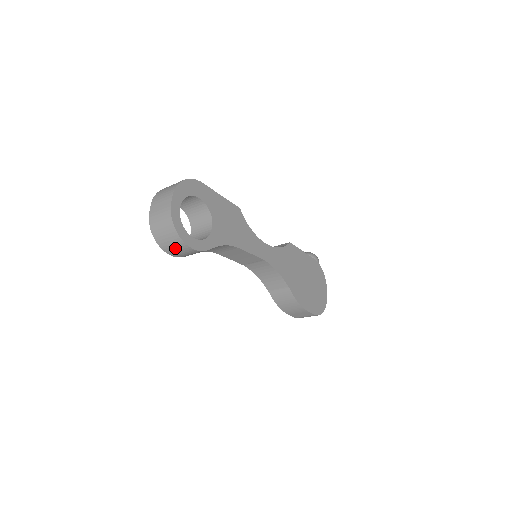
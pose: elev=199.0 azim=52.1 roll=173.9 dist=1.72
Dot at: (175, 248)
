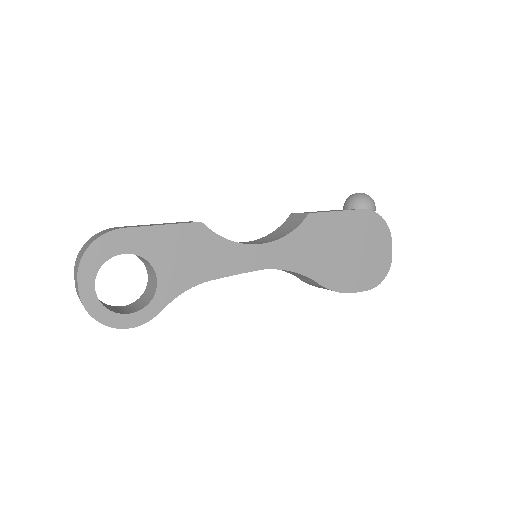
Dot at: occluded
